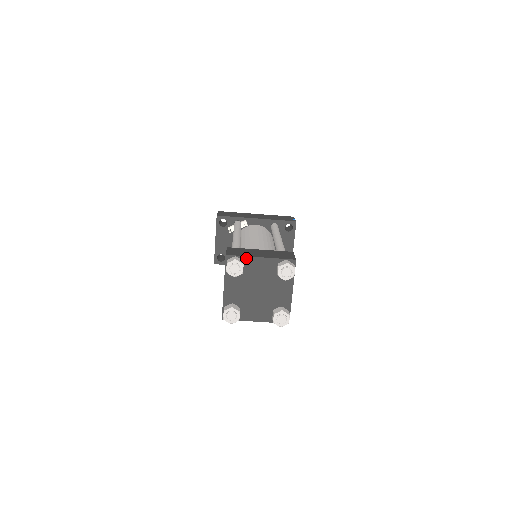
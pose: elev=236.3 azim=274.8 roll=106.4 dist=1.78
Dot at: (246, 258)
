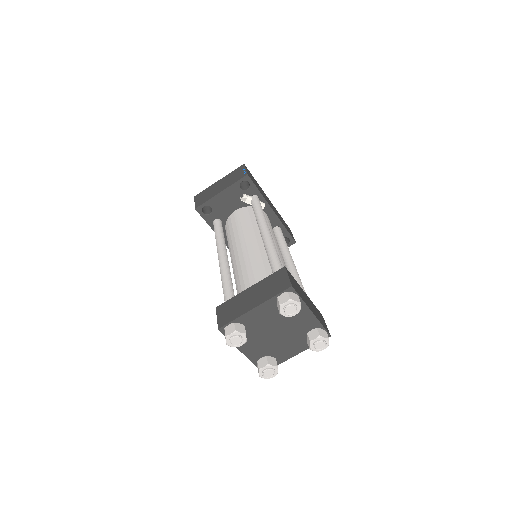
Dot at: (302, 303)
